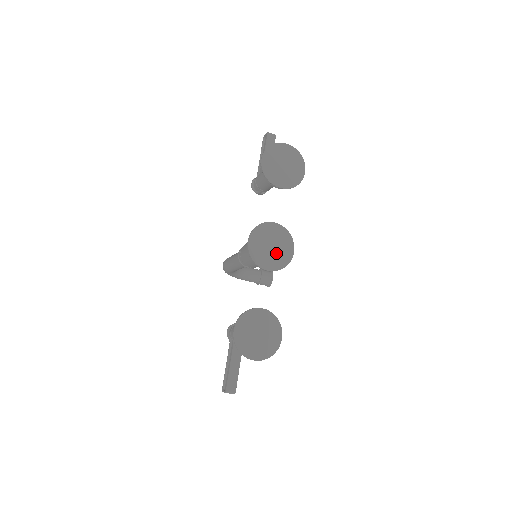
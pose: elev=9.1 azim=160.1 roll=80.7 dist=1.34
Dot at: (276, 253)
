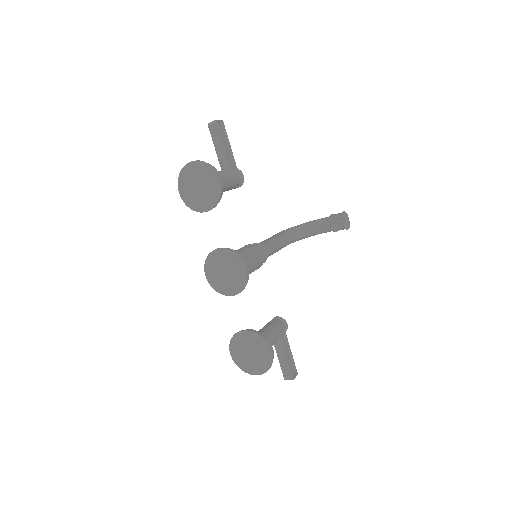
Dot at: (232, 277)
